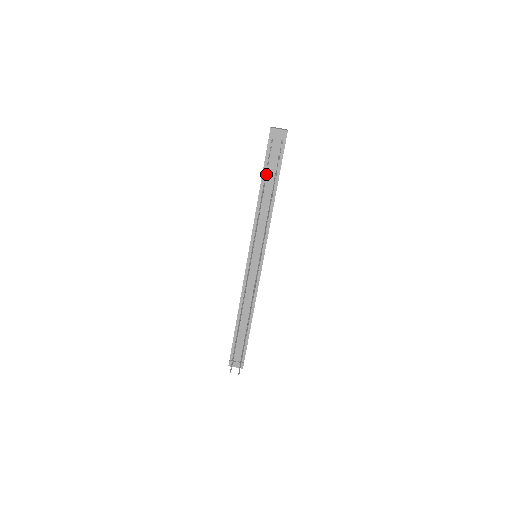
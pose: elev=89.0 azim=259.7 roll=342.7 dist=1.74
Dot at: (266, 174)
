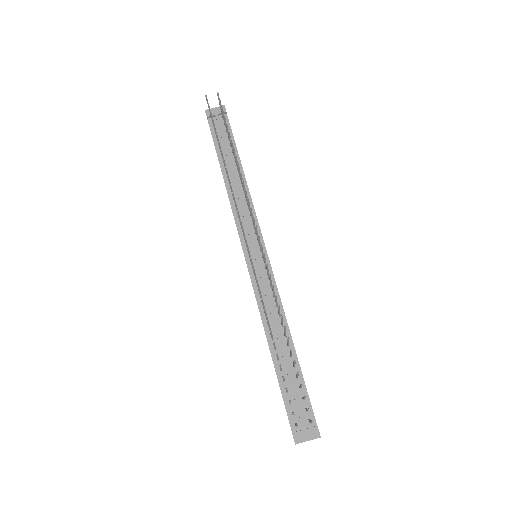
Dot at: occluded
